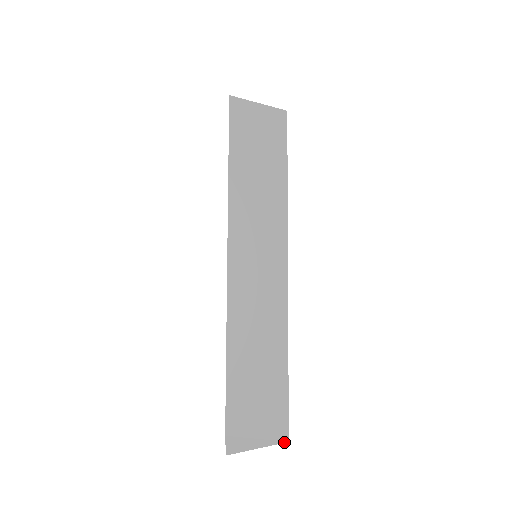
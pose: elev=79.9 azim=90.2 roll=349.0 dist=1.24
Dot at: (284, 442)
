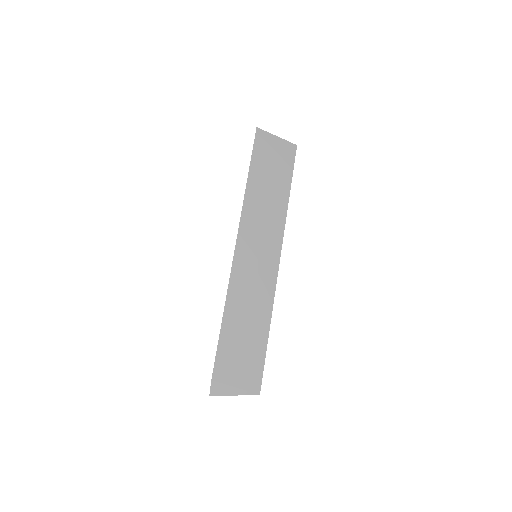
Dot at: (256, 394)
